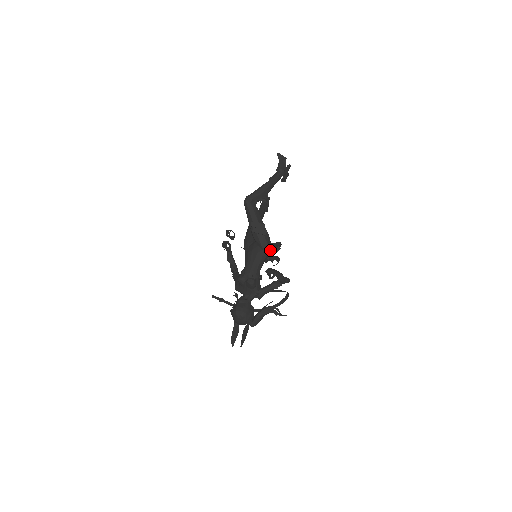
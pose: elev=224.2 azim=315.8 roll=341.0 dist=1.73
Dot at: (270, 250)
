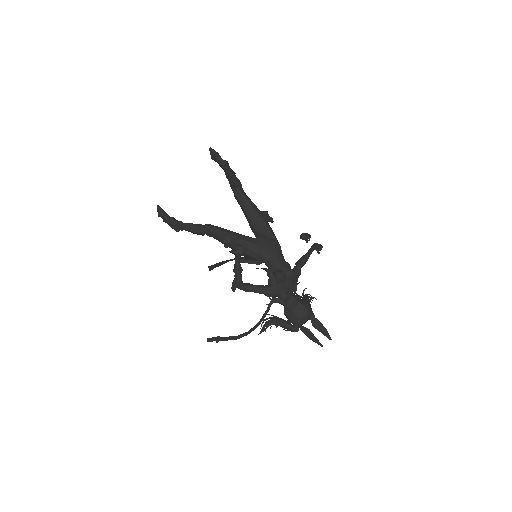
Dot at: occluded
